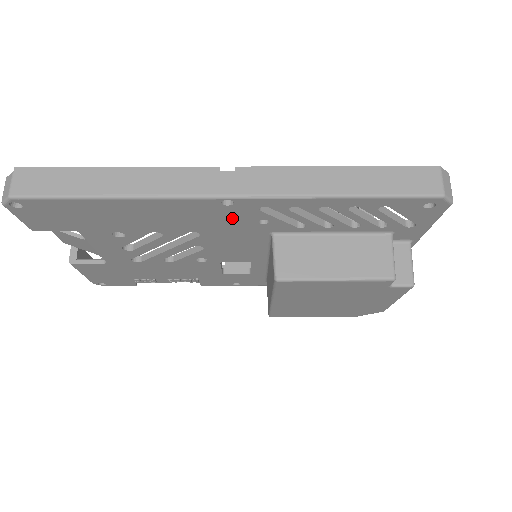
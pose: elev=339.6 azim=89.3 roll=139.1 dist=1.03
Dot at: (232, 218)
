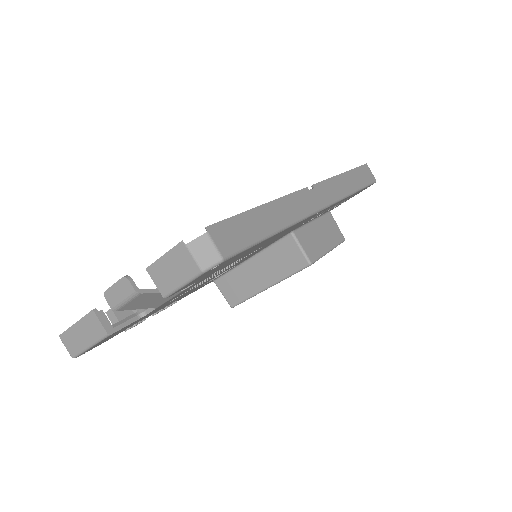
Dot at: (297, 226)
